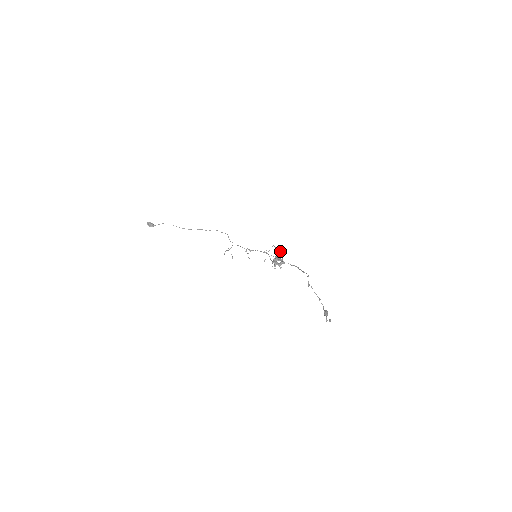
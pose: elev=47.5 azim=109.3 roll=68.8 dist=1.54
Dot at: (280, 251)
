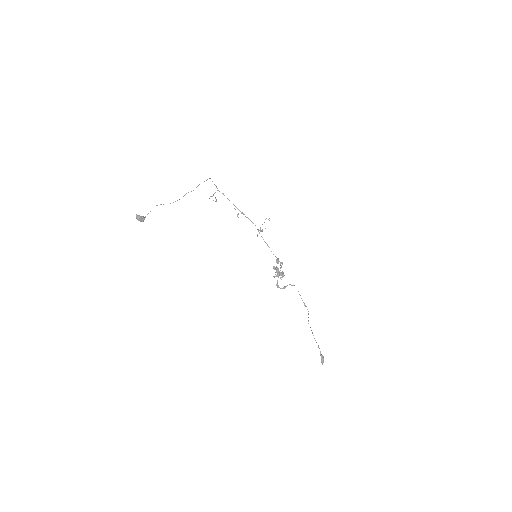
Dot at: (281, 263)
